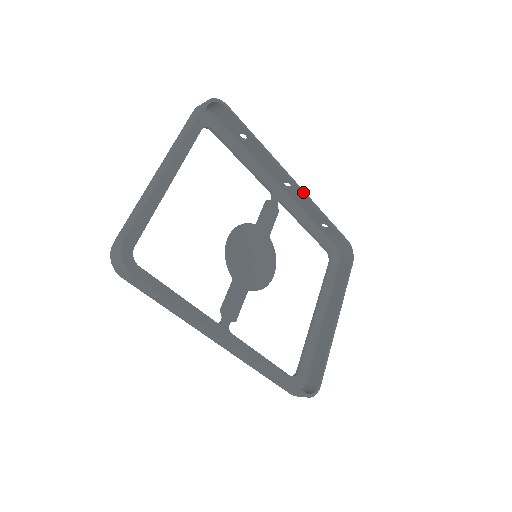
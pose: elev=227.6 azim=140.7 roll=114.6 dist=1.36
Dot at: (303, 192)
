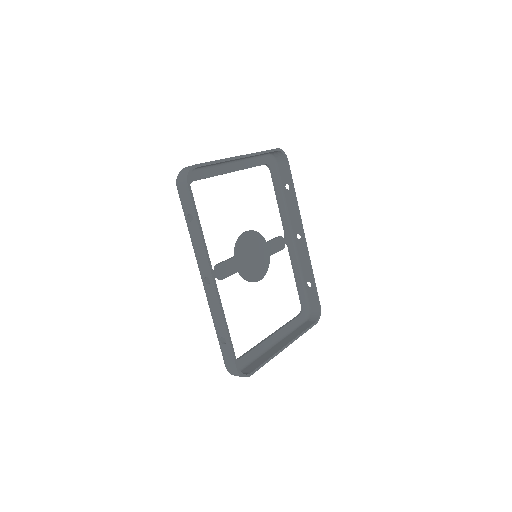
Dot at: (307, 247)
